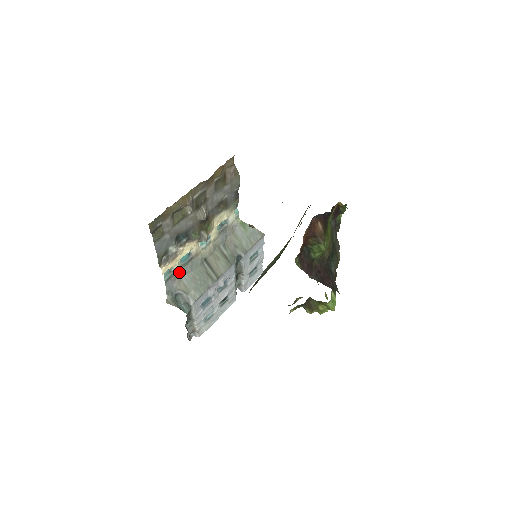
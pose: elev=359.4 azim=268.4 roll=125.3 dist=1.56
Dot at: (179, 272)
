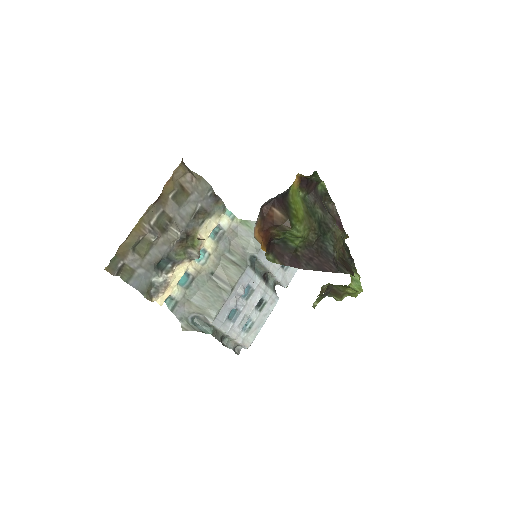
Dot at: (185, 296)
